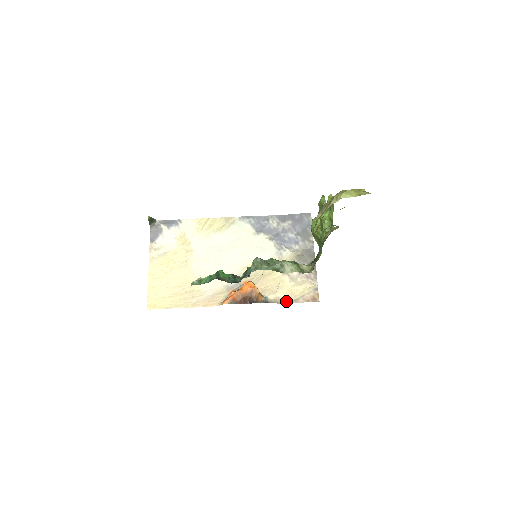
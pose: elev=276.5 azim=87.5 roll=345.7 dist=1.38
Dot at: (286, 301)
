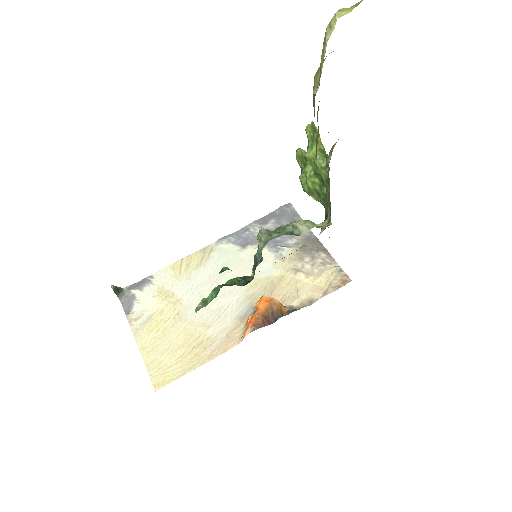
Dot at: (315, 299)
